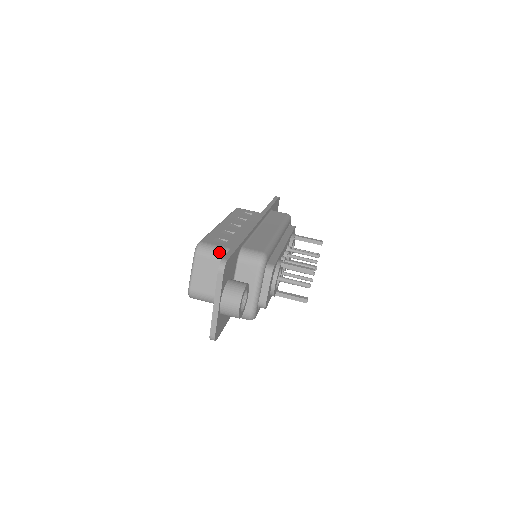
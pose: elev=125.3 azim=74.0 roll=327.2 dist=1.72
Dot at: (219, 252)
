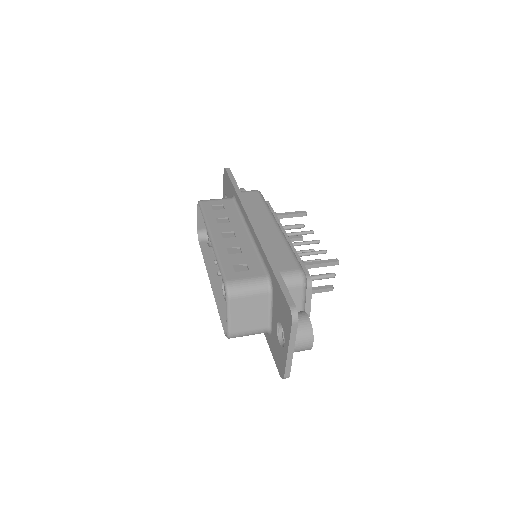
Dot at: (254, 286)
